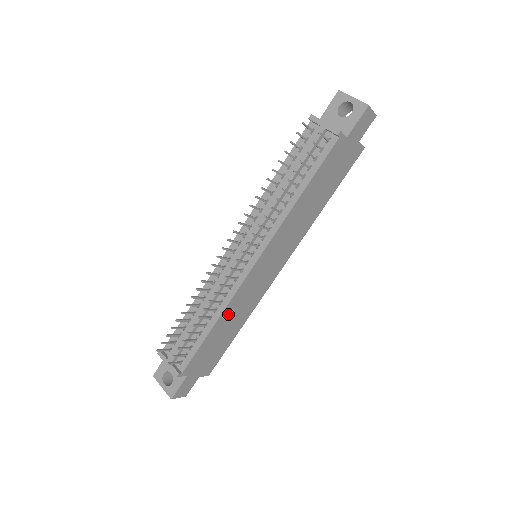
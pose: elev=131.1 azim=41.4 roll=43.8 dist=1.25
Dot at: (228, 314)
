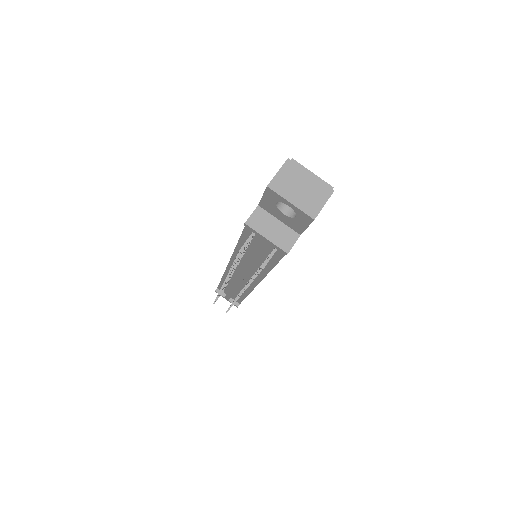
Dot at: occluded
